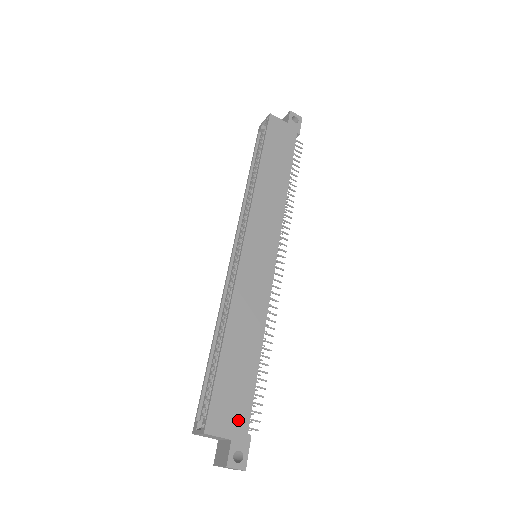
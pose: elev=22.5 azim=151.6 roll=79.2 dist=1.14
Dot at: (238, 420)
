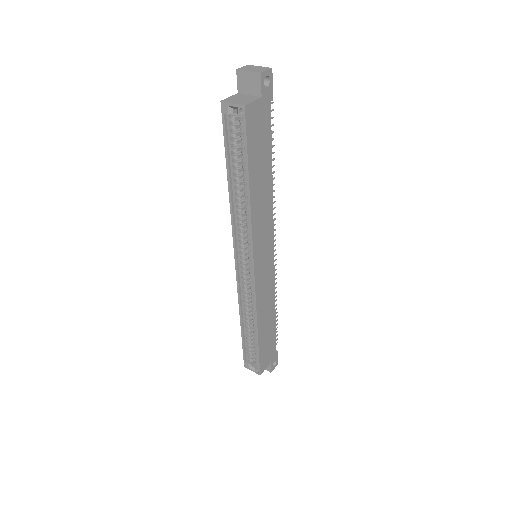
Dot at: (272, 353)
